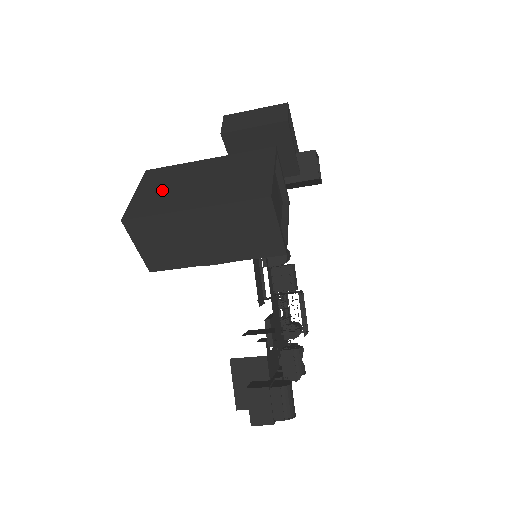
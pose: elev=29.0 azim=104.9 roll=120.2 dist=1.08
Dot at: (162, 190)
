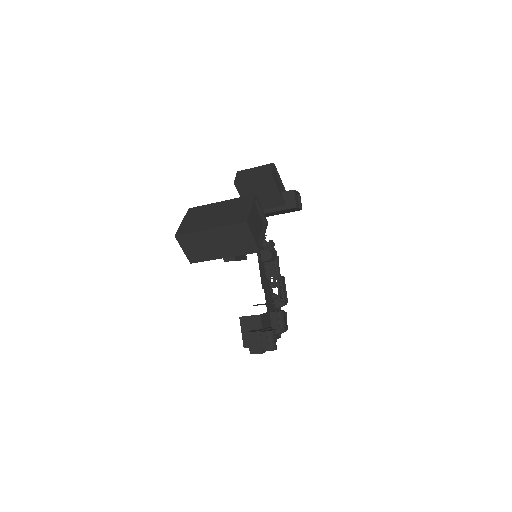
Dot at: (196, 219)
